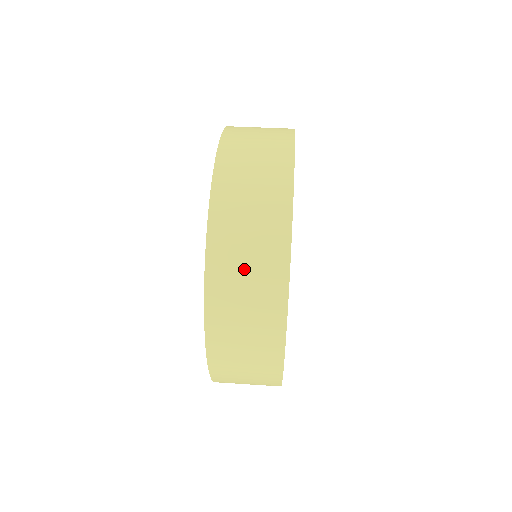
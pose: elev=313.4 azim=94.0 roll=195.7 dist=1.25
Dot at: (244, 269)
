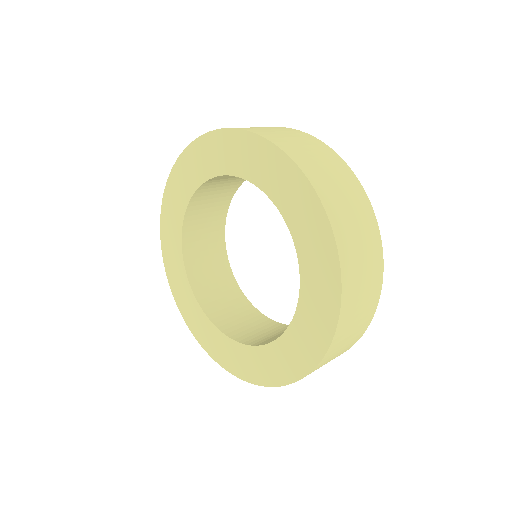
Dot at: (265, 129)
